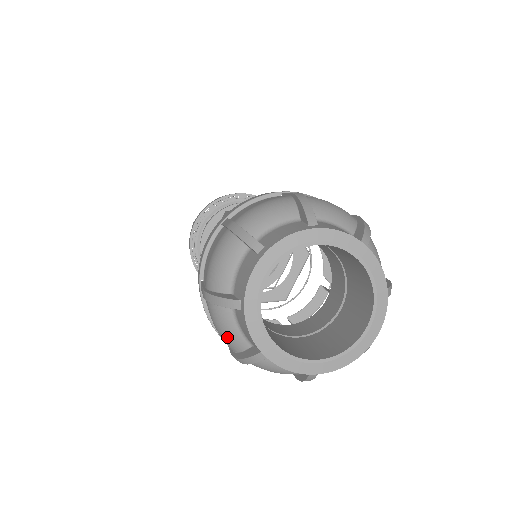
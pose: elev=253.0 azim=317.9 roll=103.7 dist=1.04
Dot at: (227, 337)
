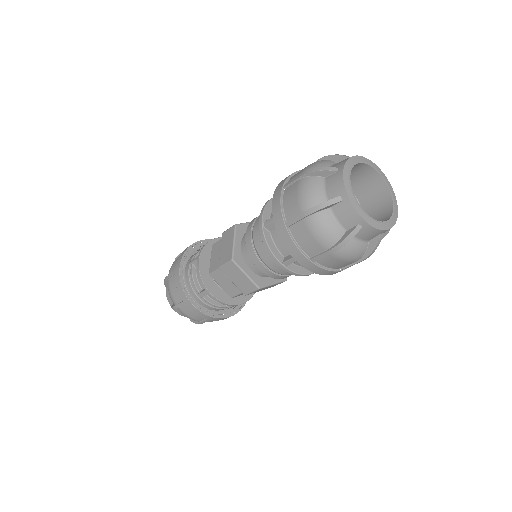
Dot at: (328, 234)
